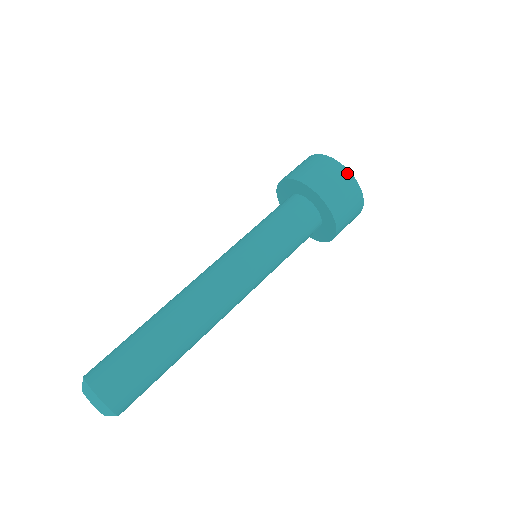
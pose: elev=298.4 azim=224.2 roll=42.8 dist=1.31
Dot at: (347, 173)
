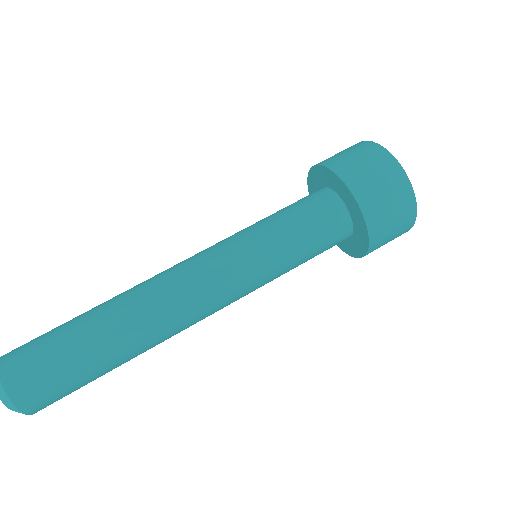
Dot at: (383, 151)
